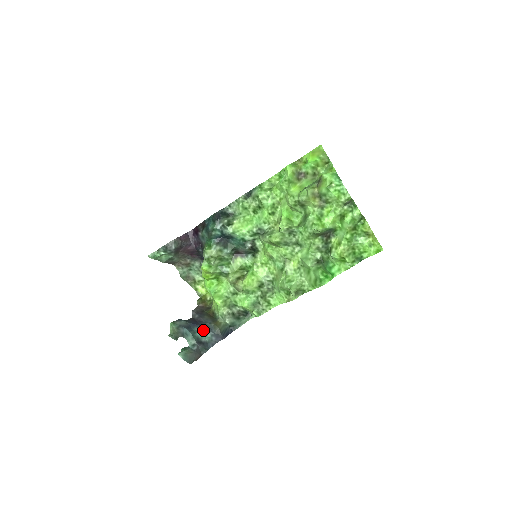
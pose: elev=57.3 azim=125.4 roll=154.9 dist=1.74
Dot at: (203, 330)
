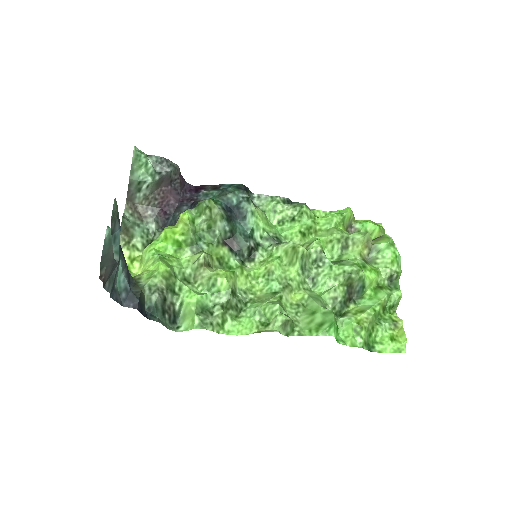
Dot at: (125, 269)
